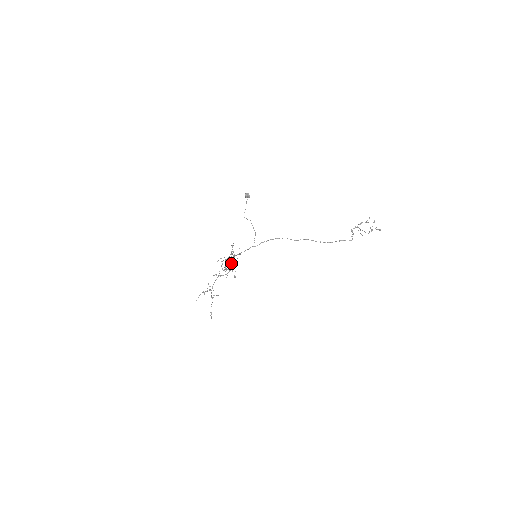
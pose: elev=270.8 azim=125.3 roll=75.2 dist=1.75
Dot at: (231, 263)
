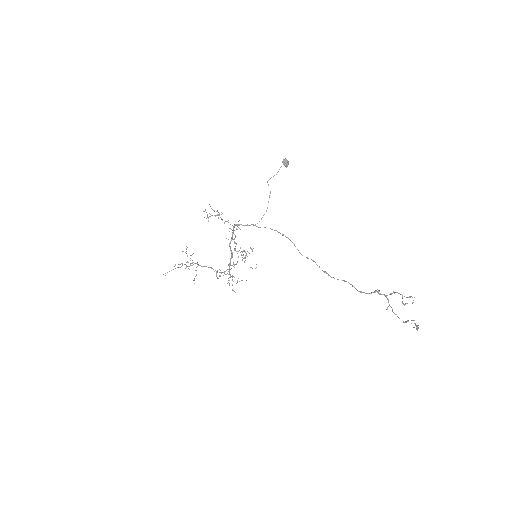
Dot at: (241, 280)
